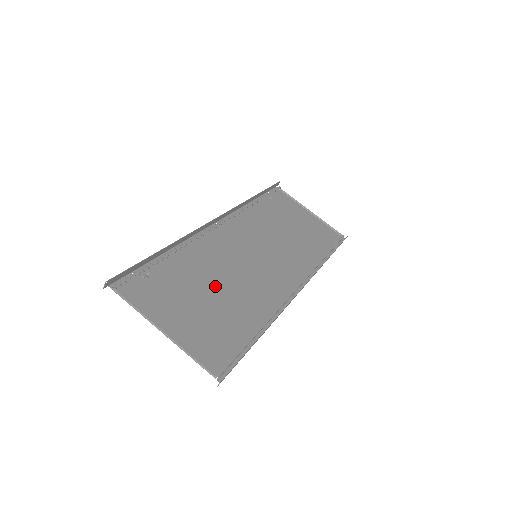
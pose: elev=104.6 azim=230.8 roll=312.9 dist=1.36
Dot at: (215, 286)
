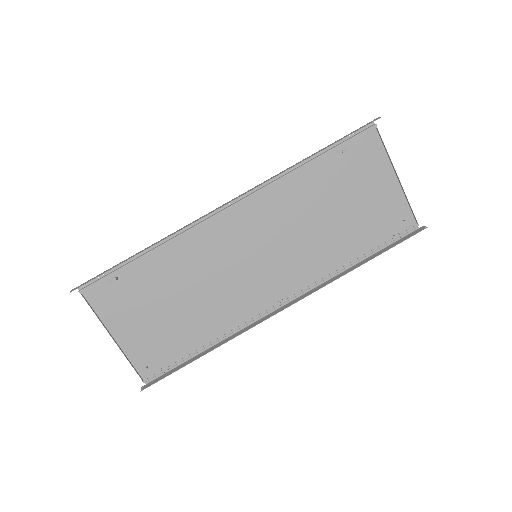
Dot at: (185, 293)
